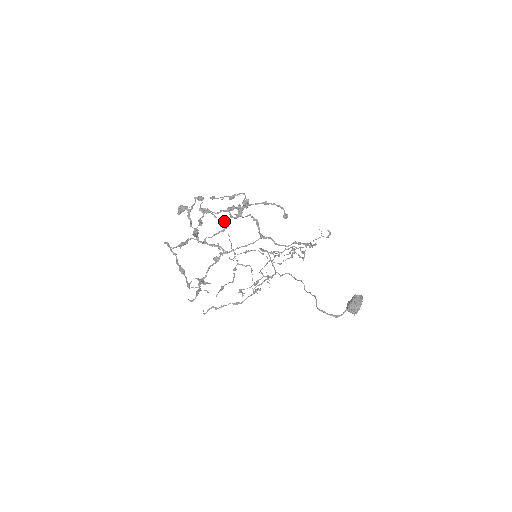
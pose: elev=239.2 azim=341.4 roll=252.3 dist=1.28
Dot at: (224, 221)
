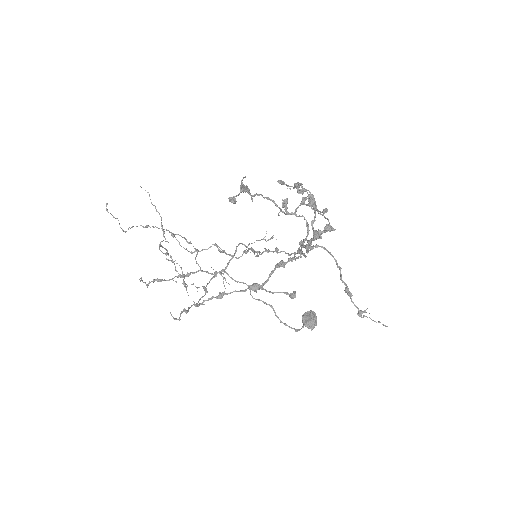
Dot at: (328, 227)
